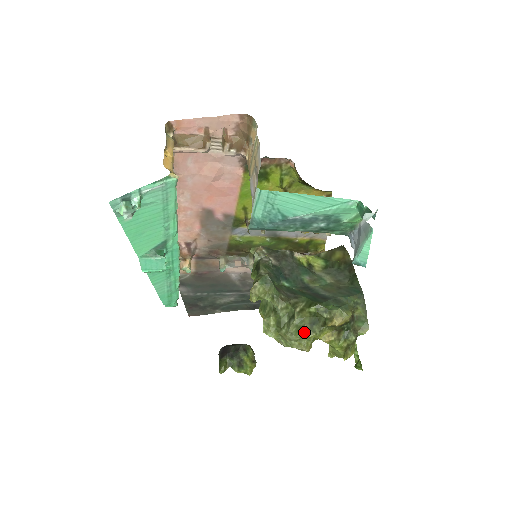
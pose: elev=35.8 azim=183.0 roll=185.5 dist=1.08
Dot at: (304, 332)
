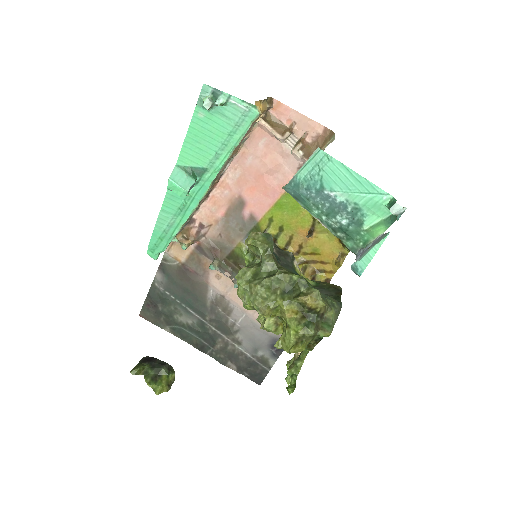
Dot at: (274, 293)
